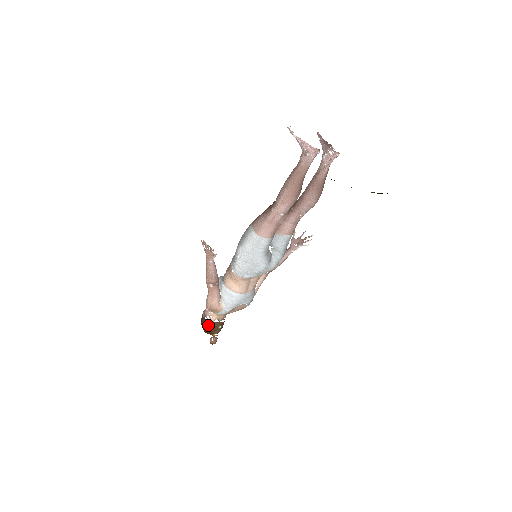
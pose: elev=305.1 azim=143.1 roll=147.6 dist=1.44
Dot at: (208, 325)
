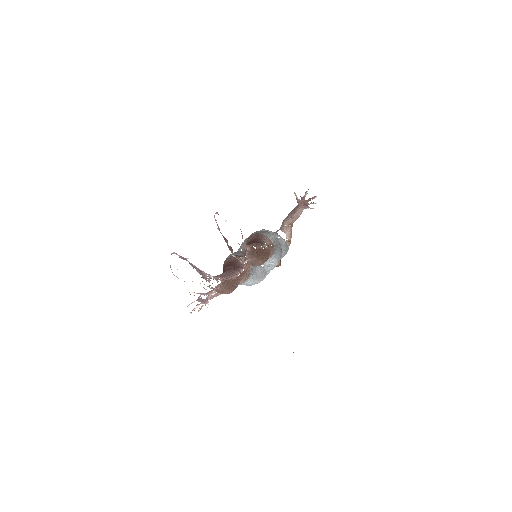
Dot at: occluded
